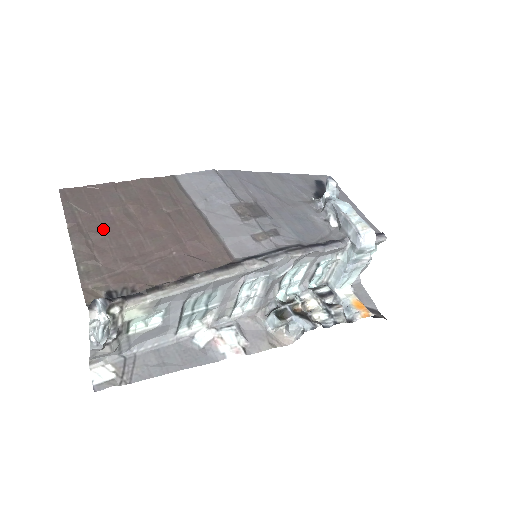
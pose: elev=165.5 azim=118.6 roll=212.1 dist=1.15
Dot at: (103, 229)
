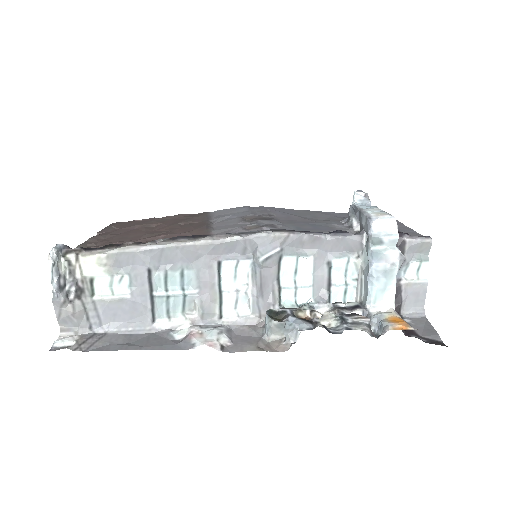
Dot at: (120, 233)
